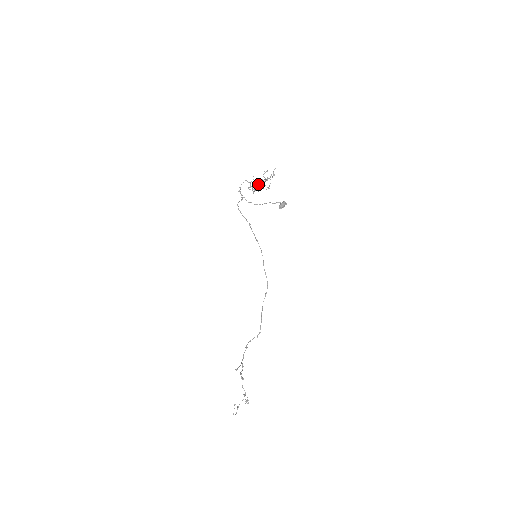
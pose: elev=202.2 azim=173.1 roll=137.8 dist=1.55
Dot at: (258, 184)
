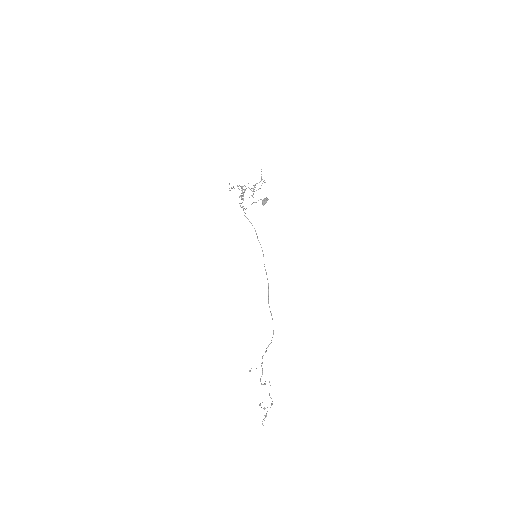
Dot at: (234, 188)
